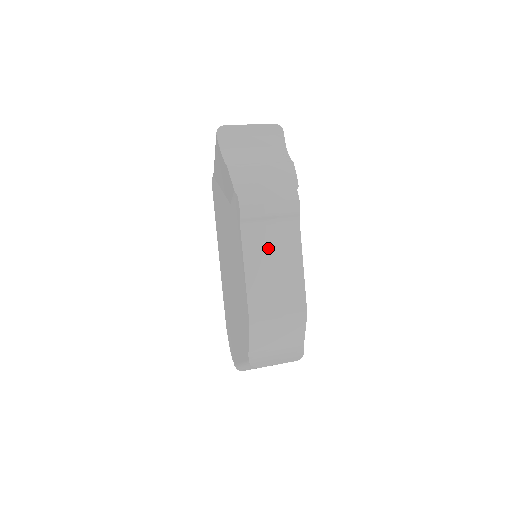
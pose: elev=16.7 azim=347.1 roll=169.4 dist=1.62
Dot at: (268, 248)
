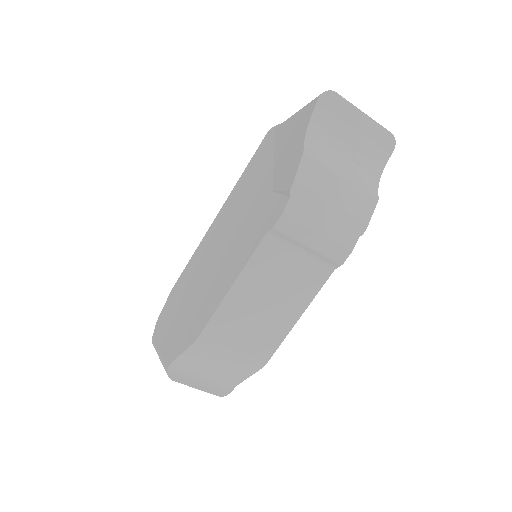
Dot at: (277, 277)
